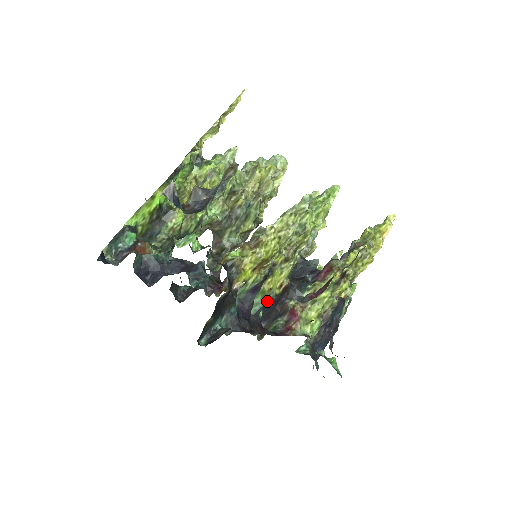
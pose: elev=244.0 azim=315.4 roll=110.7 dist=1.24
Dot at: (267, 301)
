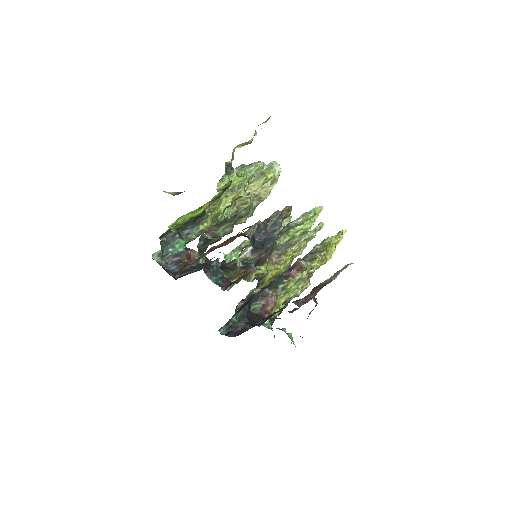
Dot at: occluded
